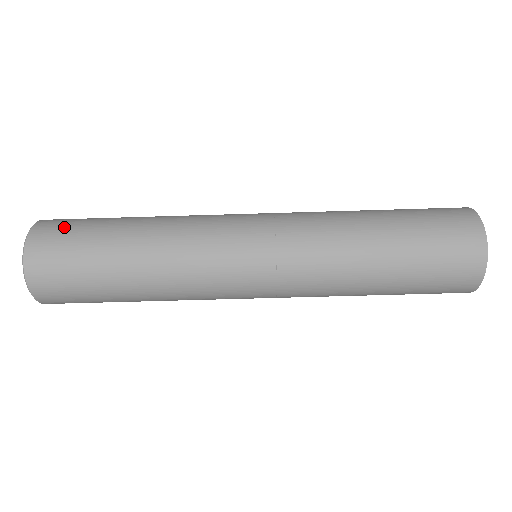
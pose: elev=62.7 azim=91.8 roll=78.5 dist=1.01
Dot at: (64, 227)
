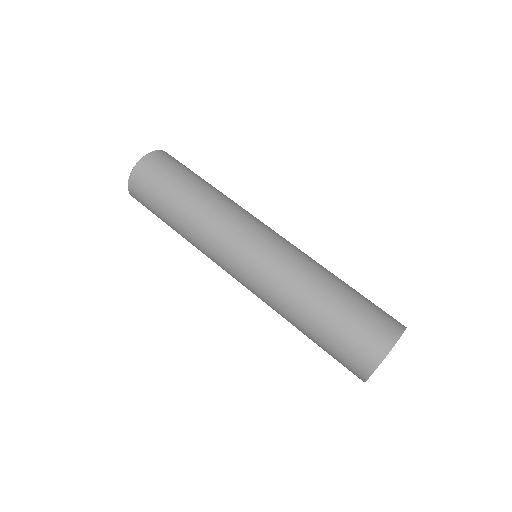
Dot at: occluded
